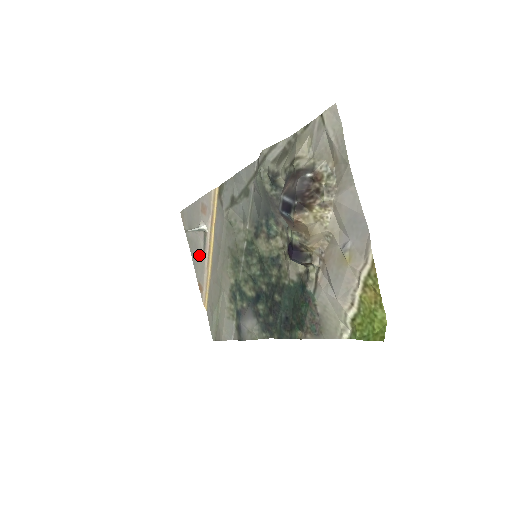
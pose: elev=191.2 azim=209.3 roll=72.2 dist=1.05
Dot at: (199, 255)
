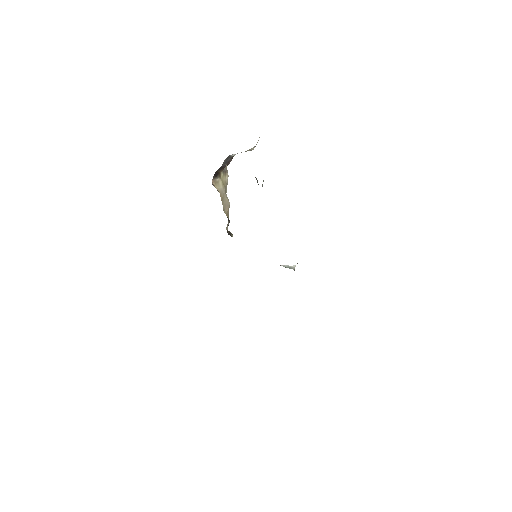
Dot at: occluded
